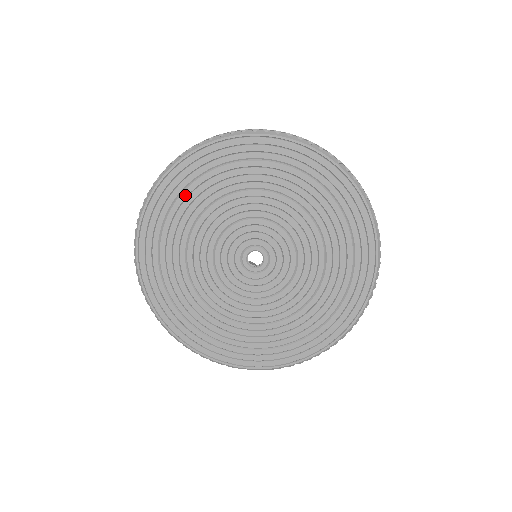
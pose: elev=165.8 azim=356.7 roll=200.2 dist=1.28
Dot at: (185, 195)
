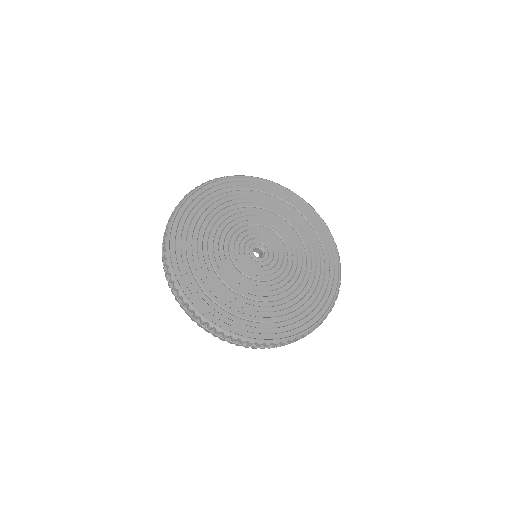
Dot at: (190, 247)
